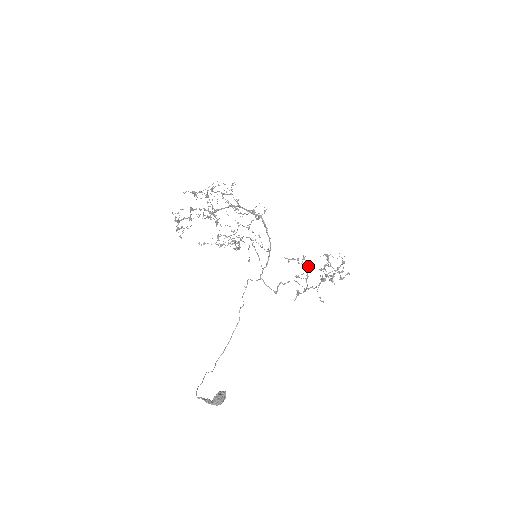
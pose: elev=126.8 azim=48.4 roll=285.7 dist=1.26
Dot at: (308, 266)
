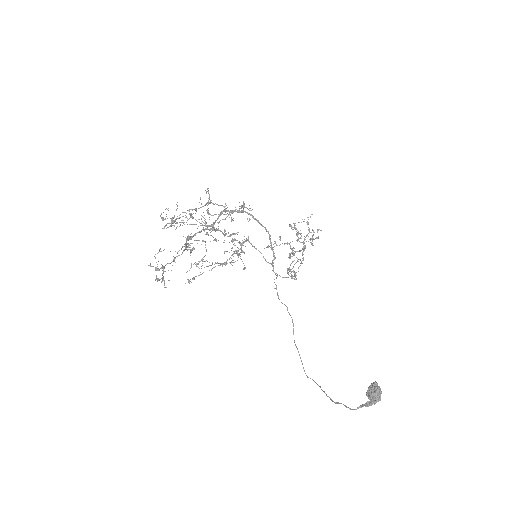
Dot at: (288, 243)
